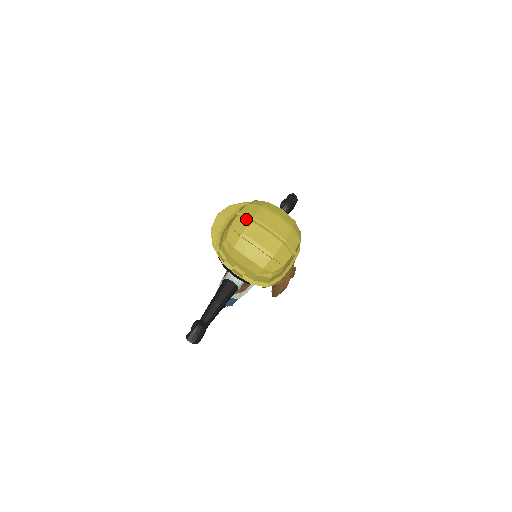
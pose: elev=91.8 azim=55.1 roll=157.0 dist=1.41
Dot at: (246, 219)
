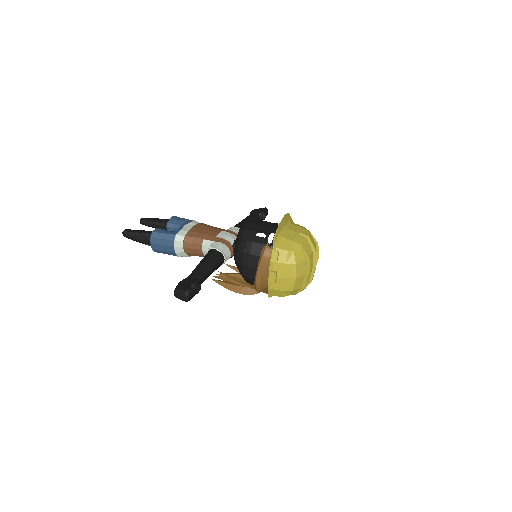
Dot at: (311, 247)
